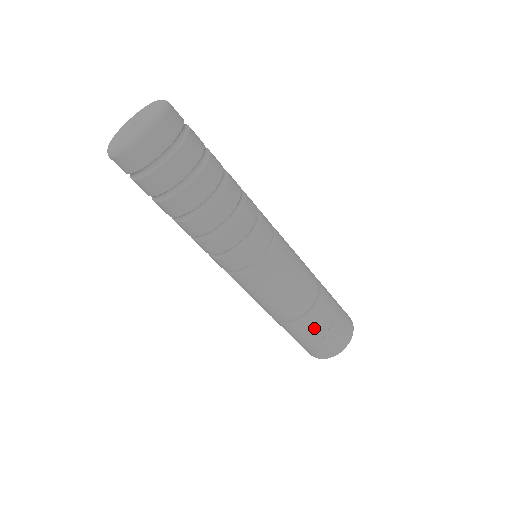
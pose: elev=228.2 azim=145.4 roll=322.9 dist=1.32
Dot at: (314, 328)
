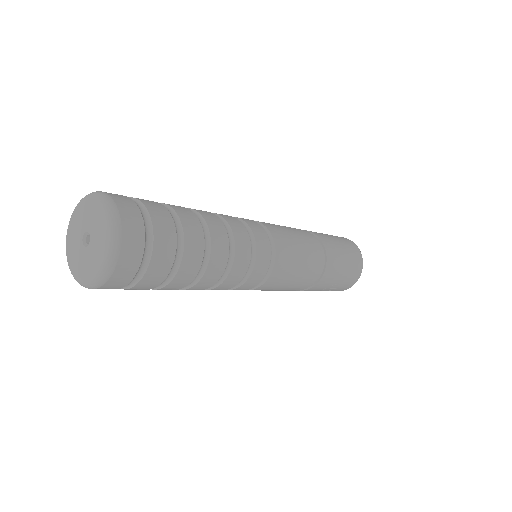
Dot at: occluded
